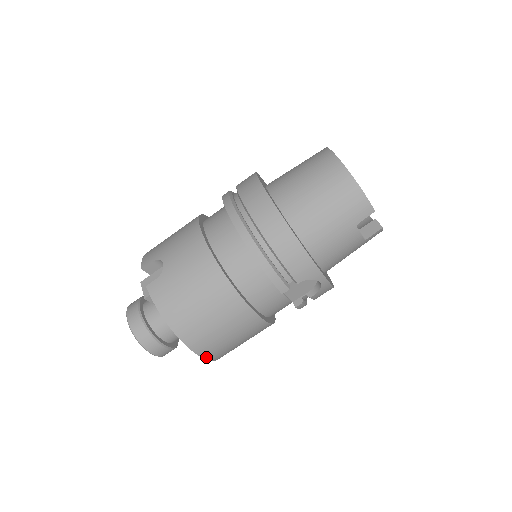
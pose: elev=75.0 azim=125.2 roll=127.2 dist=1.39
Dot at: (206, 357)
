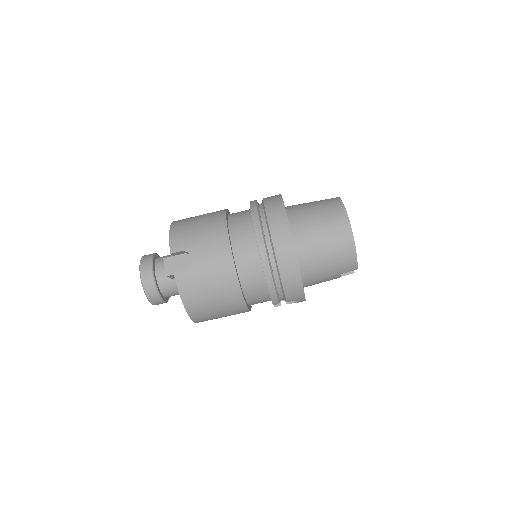
Dot at: (198, 322)
